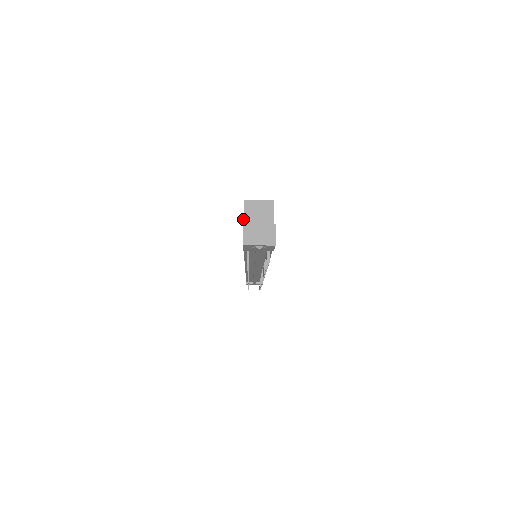
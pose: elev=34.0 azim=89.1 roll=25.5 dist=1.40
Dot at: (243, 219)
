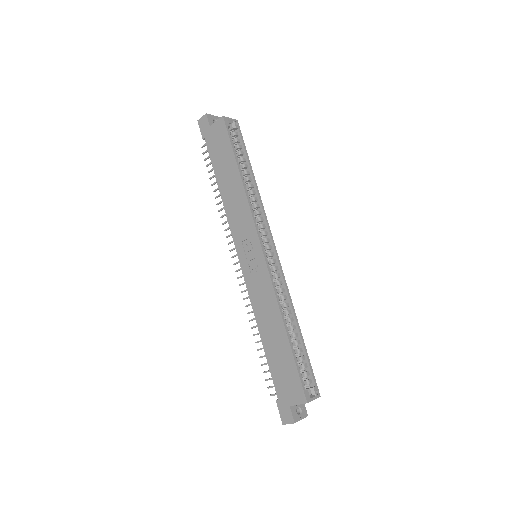
Dot at: occluded
